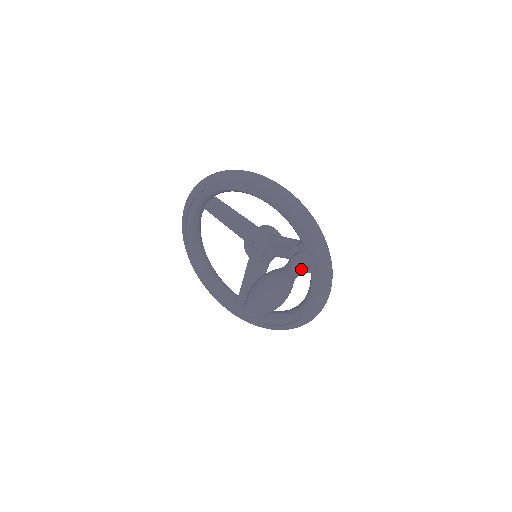
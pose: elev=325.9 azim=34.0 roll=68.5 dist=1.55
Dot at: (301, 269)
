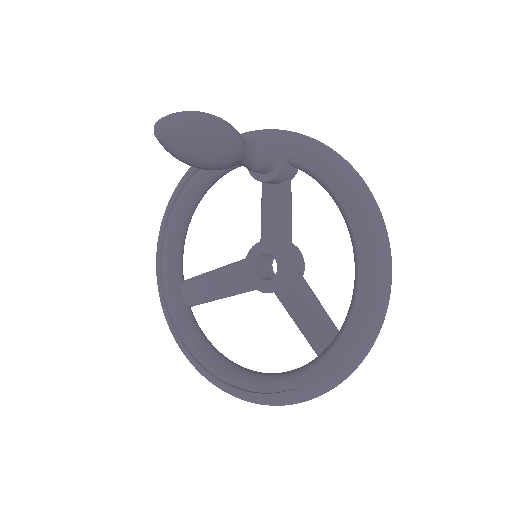
Dot at: (251, 142)
